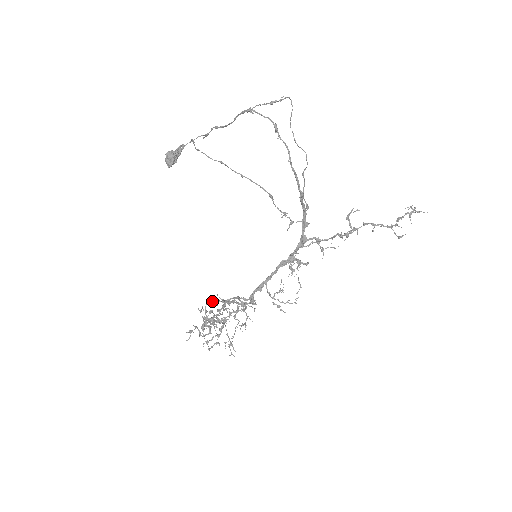
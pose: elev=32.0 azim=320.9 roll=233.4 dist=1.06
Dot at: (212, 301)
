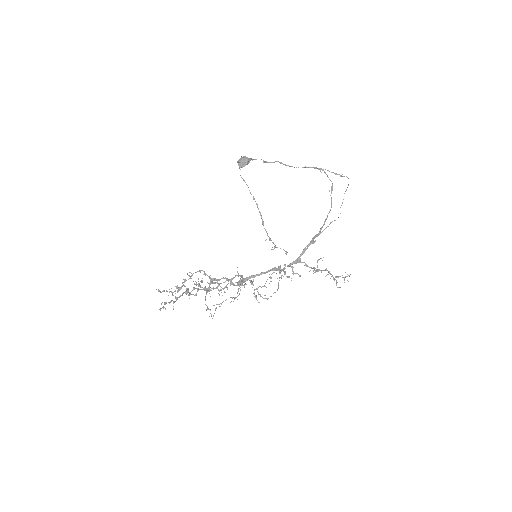
Dot at: occluded
